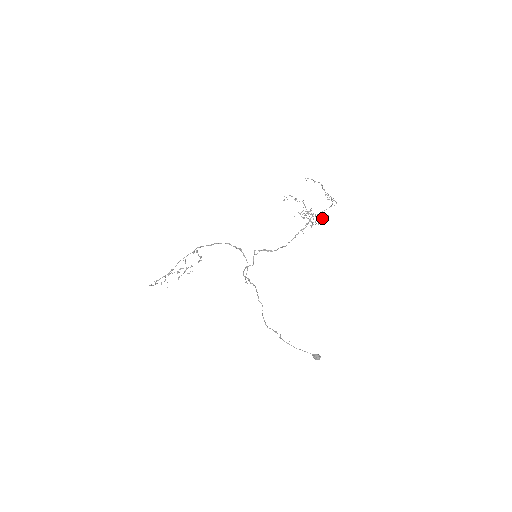
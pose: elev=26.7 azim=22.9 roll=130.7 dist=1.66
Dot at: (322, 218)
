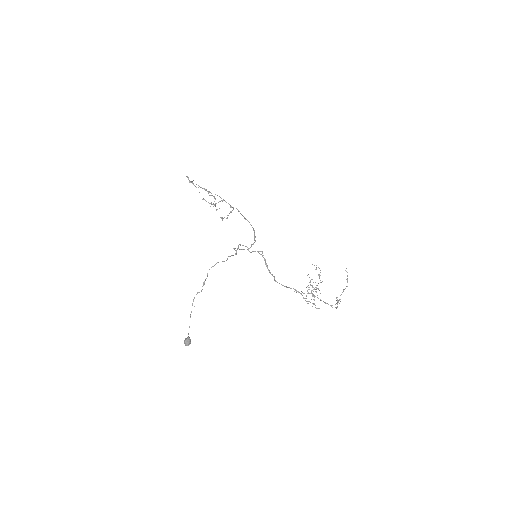
Dot at: occluded
